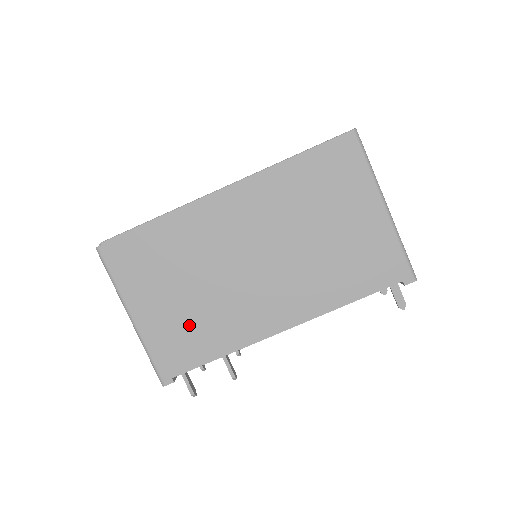
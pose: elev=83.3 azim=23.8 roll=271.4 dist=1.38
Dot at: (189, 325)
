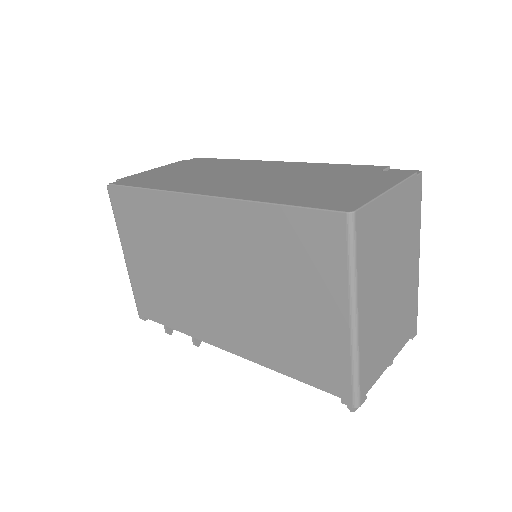
Dot at: (159, 291)
